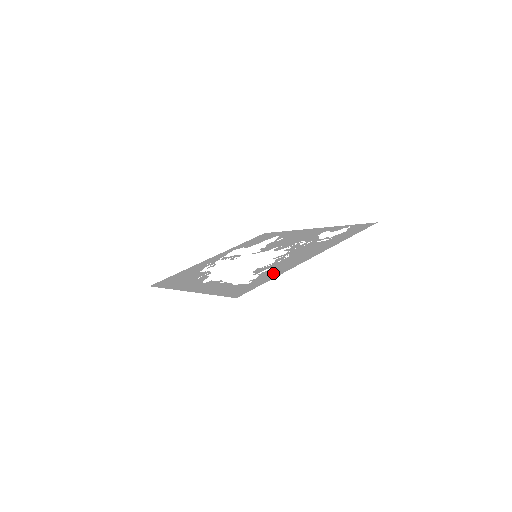
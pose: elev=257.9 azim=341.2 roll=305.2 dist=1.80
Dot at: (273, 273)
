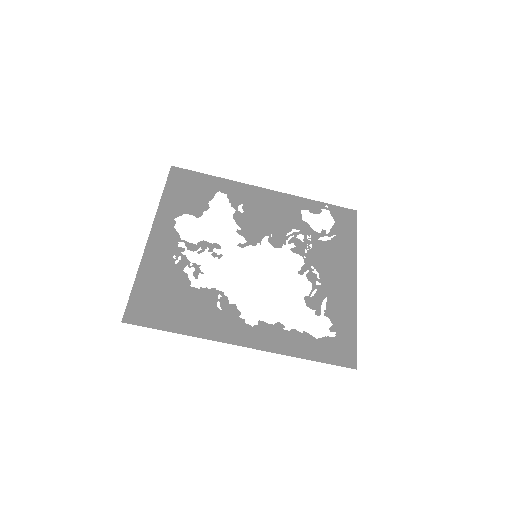
Dot at: (344, 316)
